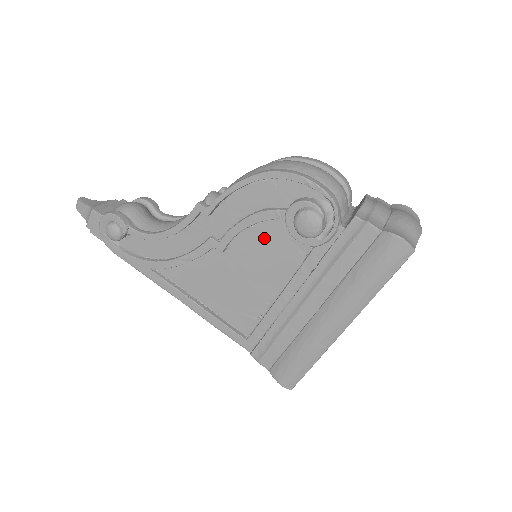
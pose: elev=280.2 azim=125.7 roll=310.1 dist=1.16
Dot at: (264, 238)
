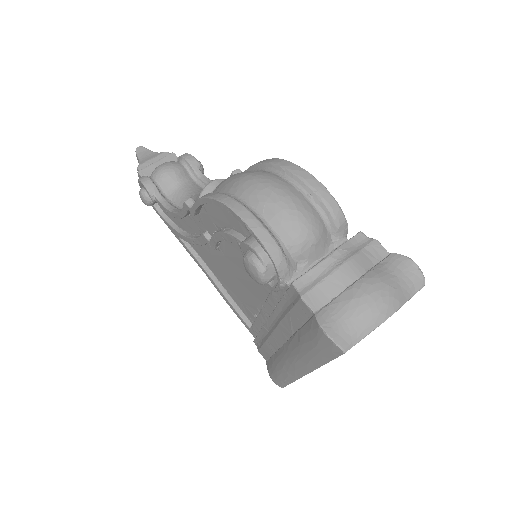
Dot at: (240, 255)
